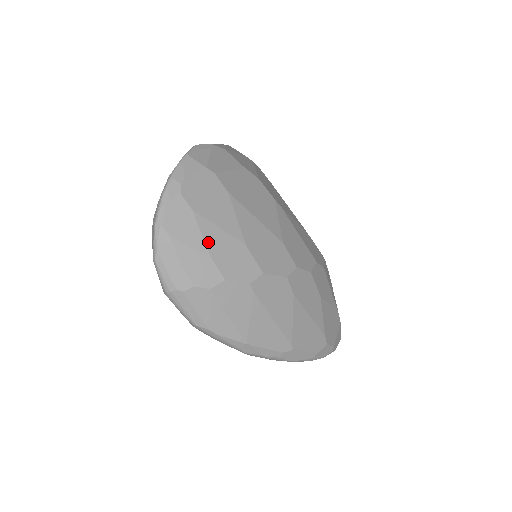
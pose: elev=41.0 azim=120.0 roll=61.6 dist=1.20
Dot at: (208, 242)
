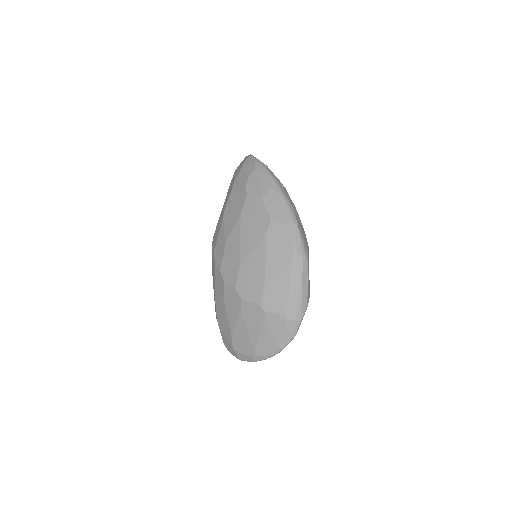
Dot at: occluded
